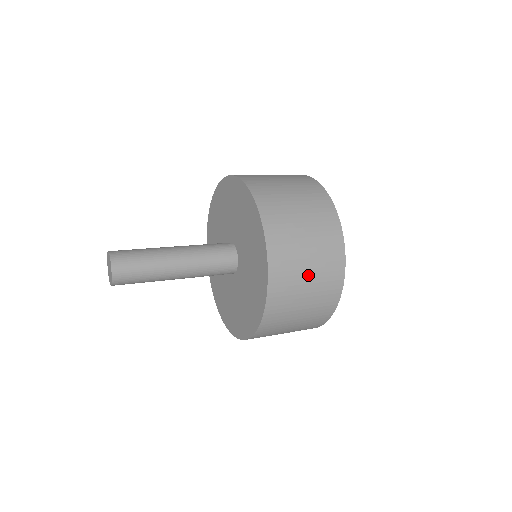
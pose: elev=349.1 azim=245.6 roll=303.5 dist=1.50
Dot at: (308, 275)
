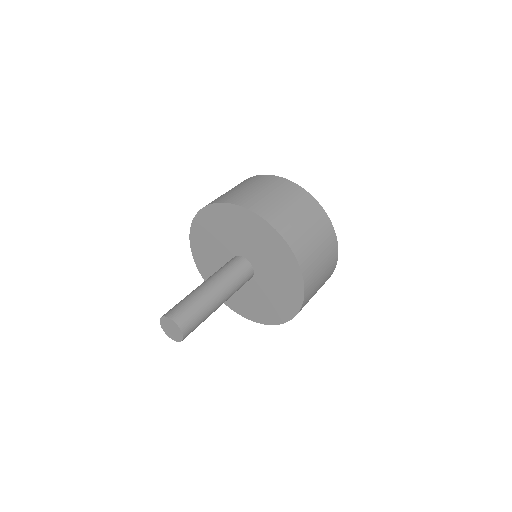
Dot at: (319, 287)
